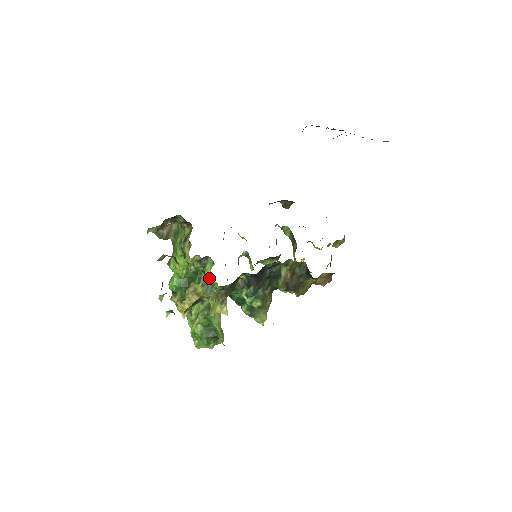
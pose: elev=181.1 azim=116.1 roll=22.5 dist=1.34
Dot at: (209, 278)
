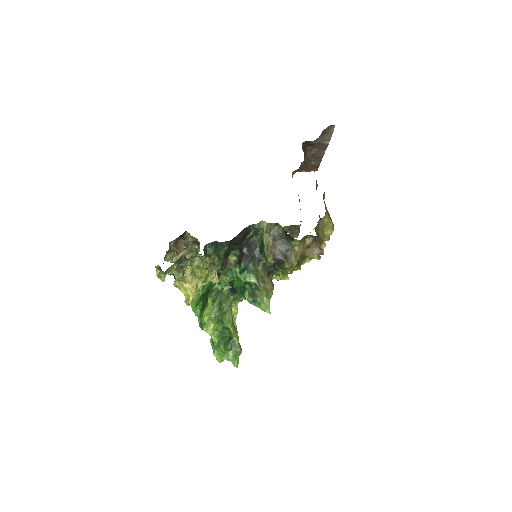
Dot at: occluded
